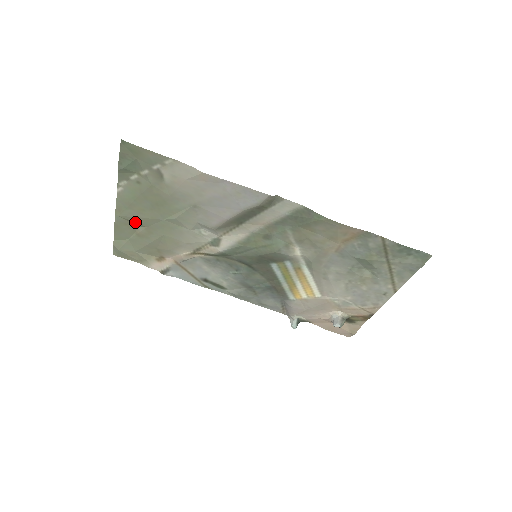
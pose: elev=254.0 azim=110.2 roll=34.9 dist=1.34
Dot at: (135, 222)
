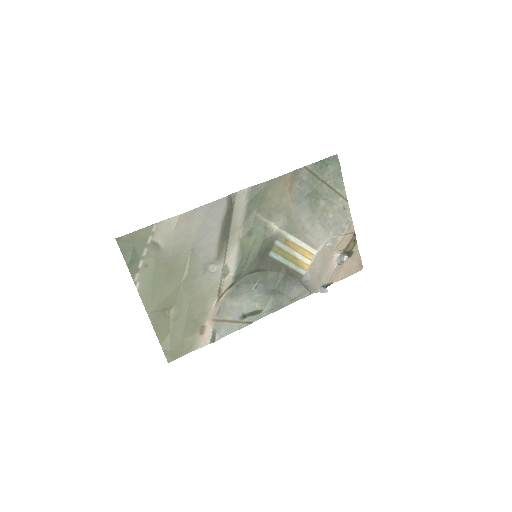
Dot at: (164, 308)
